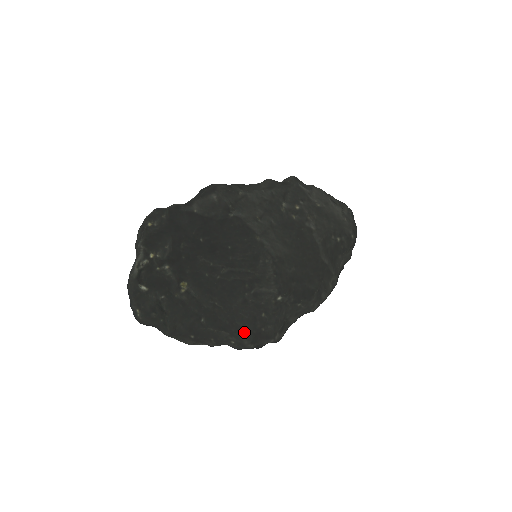
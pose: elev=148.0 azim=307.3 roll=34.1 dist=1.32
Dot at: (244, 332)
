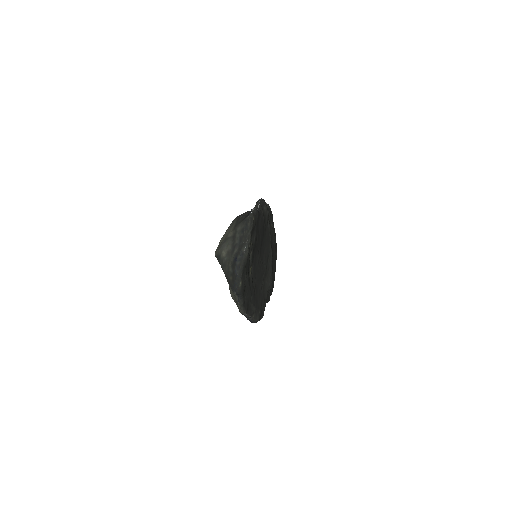
Dot at: (259, 310)
